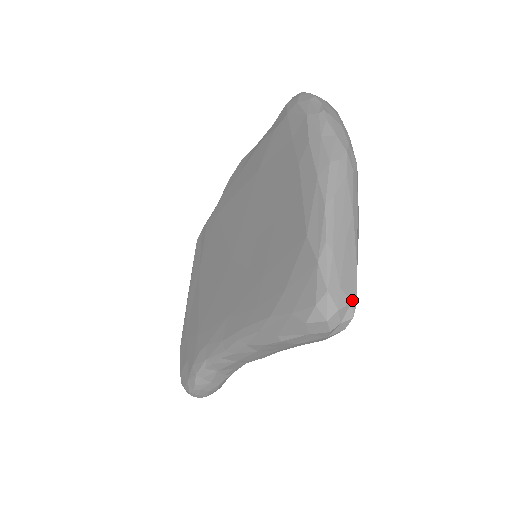
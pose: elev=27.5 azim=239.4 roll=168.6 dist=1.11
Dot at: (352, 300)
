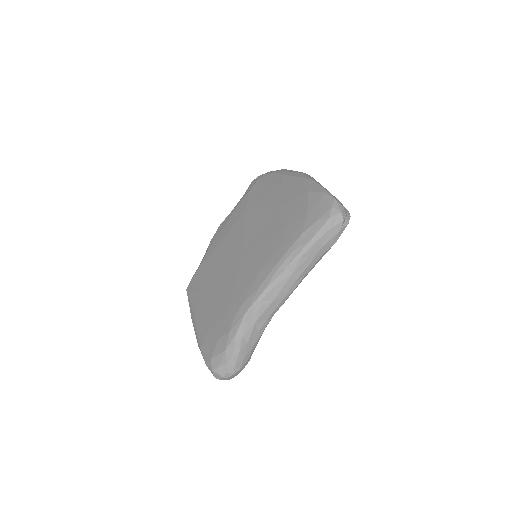
Dot at: (346, 209)
